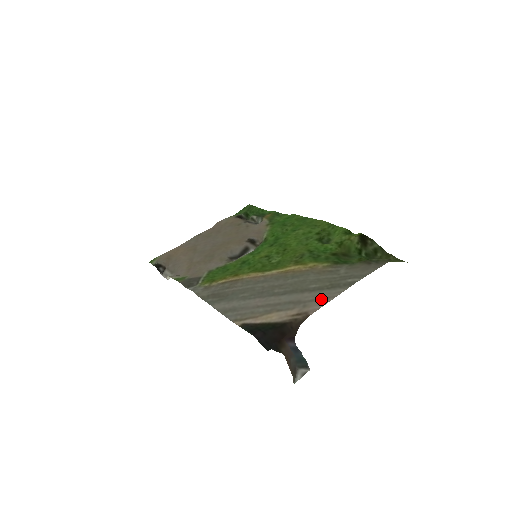
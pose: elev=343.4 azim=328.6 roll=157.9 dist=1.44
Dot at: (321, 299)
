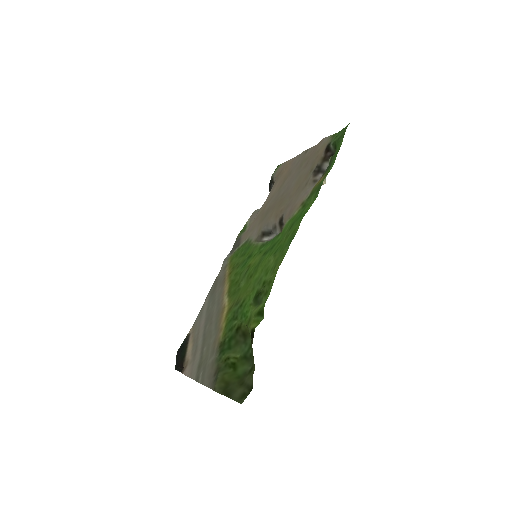
Dot at: (191, 368)
